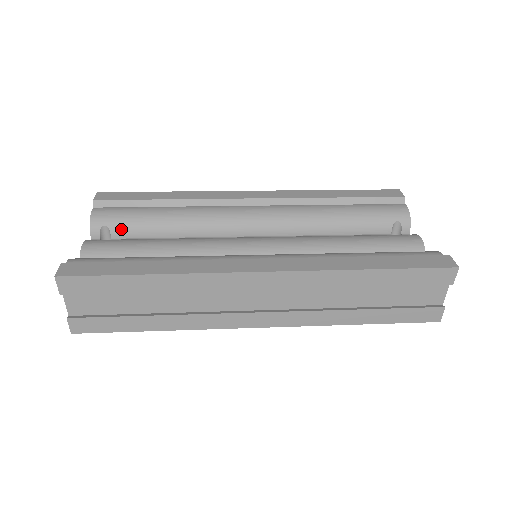
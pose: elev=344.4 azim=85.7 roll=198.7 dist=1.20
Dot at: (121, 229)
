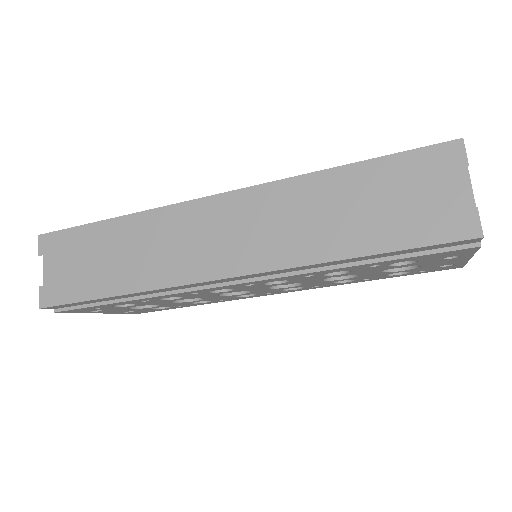
Dot at: occluded
